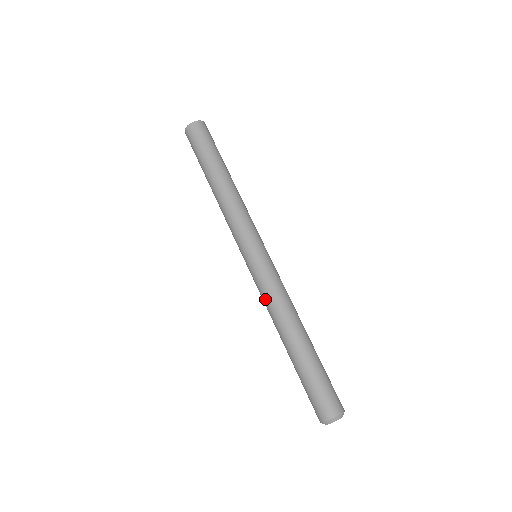
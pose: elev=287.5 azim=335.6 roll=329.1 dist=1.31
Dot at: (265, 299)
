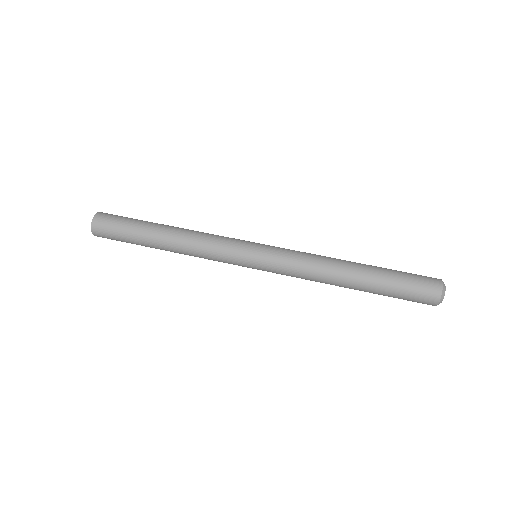
Dot at: (301, 274)
